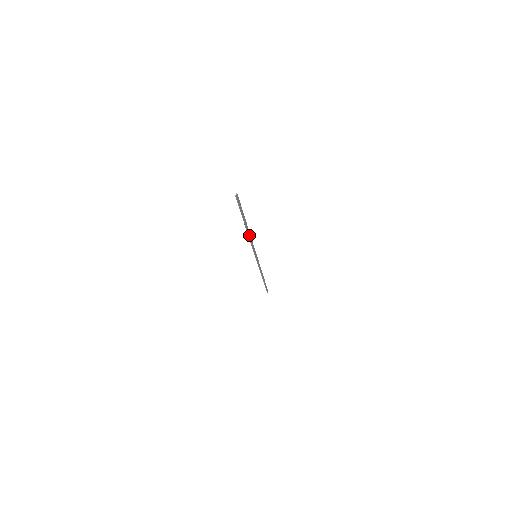
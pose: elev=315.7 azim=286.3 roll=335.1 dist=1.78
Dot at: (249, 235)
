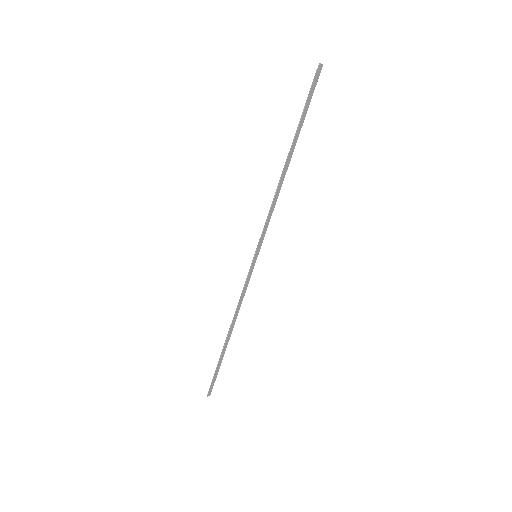
Dot at: (280, 184)
